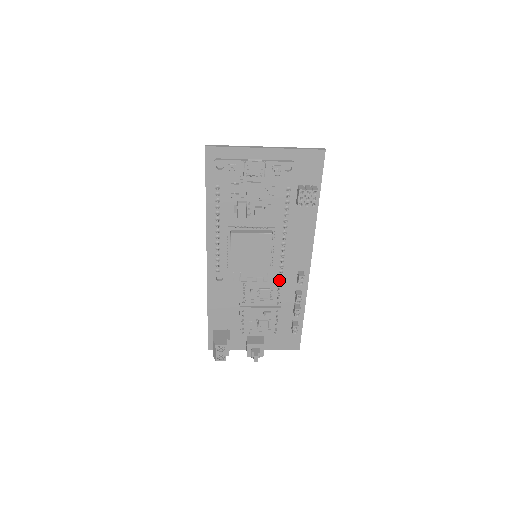
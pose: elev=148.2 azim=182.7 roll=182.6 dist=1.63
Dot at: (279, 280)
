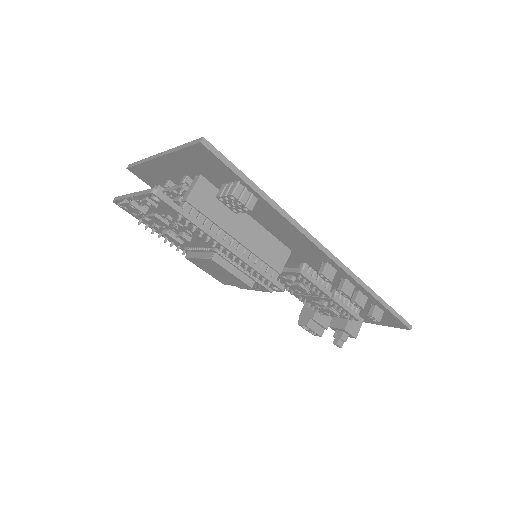
Dot at: occluded
